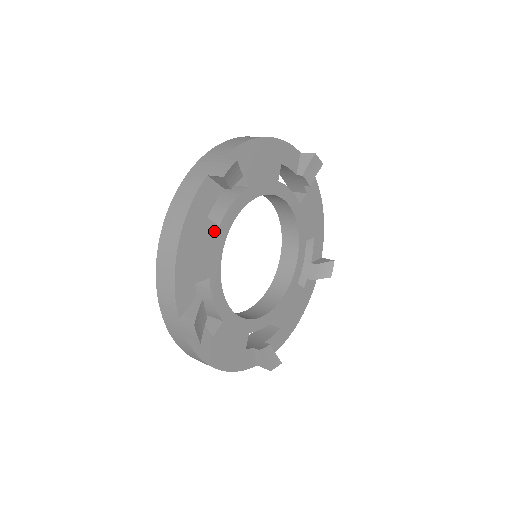
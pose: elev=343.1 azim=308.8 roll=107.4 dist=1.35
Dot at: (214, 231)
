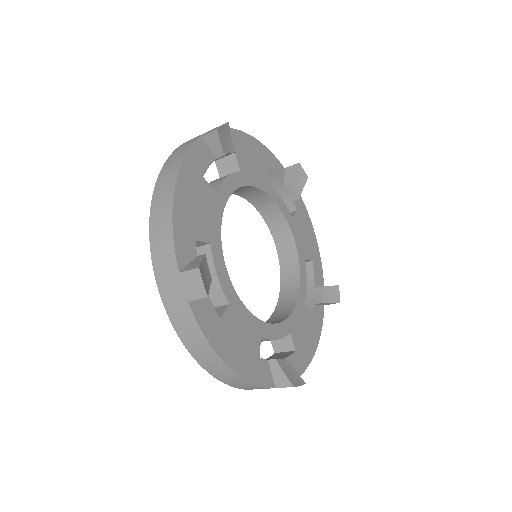
Dot at: (264, 177)
